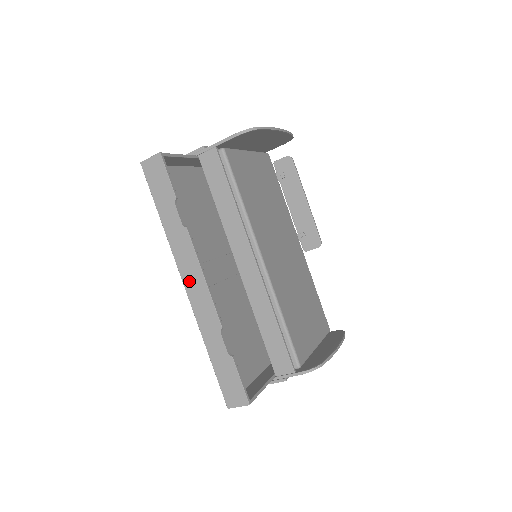
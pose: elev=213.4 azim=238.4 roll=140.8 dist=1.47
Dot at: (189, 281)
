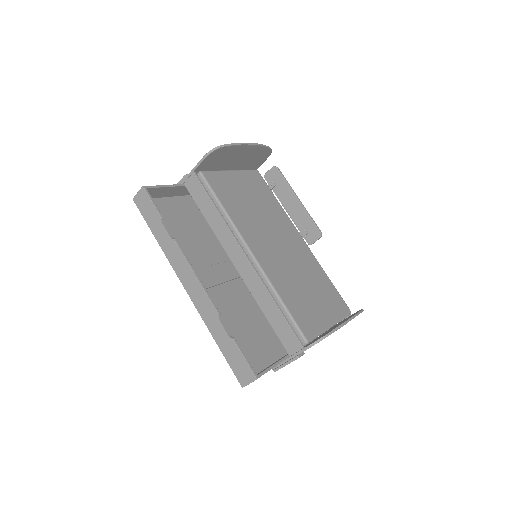
Dot at: (187, 283)
